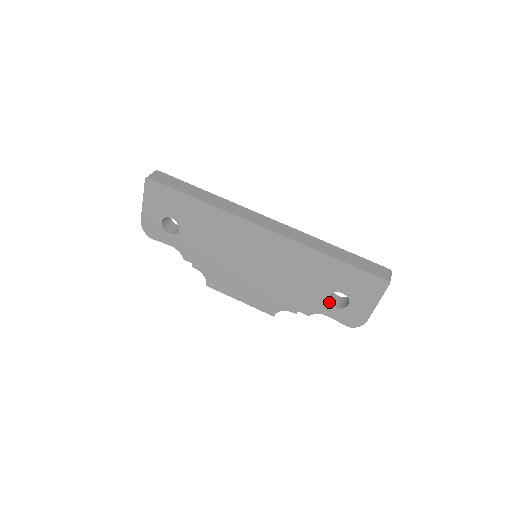
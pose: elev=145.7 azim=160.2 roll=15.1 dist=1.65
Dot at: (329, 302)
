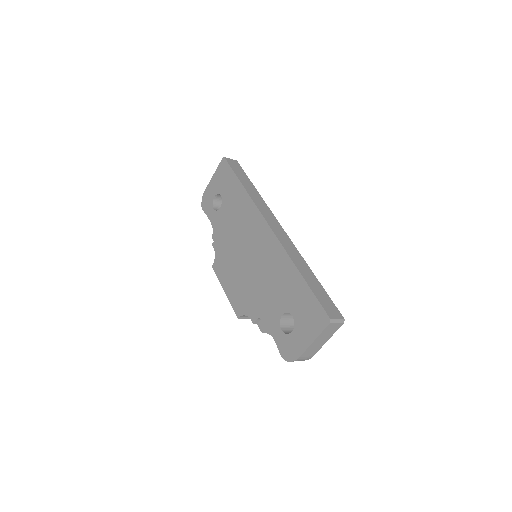
Dot at: (280, 322)
